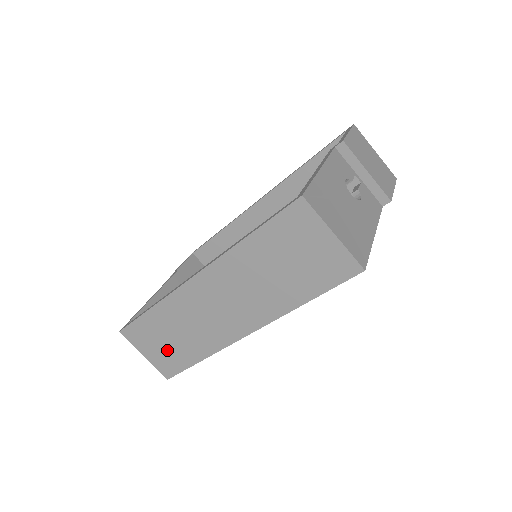
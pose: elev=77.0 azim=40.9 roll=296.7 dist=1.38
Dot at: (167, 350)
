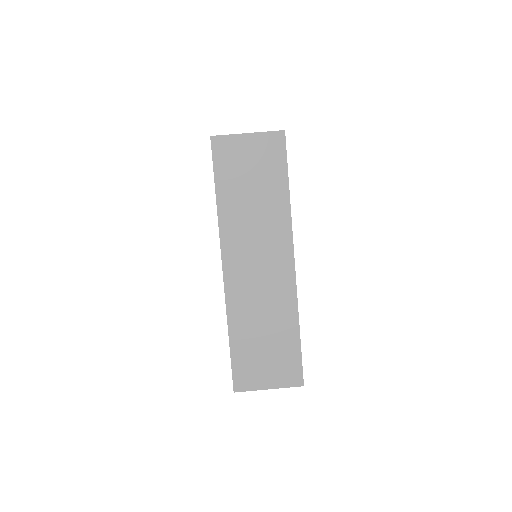
Dot at: (274, 356)
